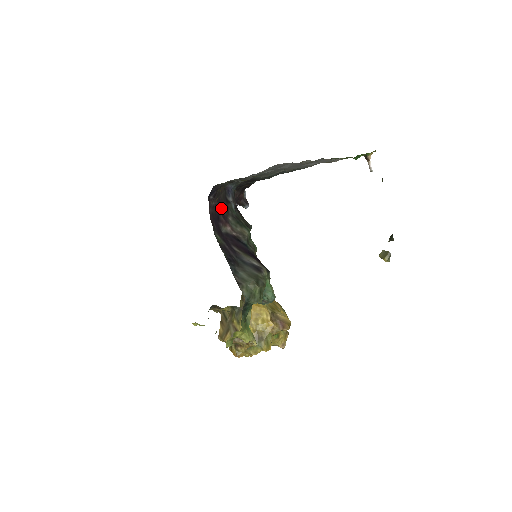
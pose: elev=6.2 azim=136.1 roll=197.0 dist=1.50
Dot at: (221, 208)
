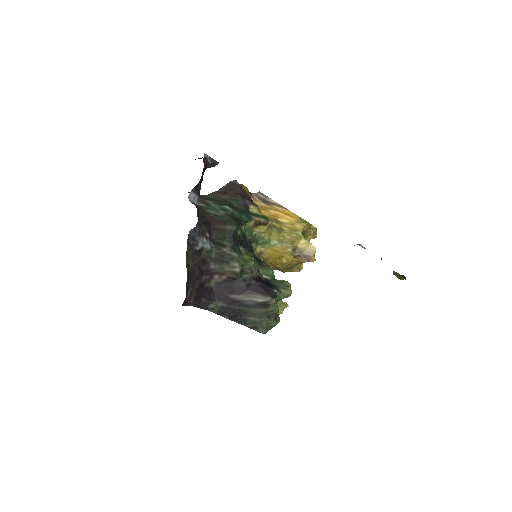
Dot at: (198, 273)
